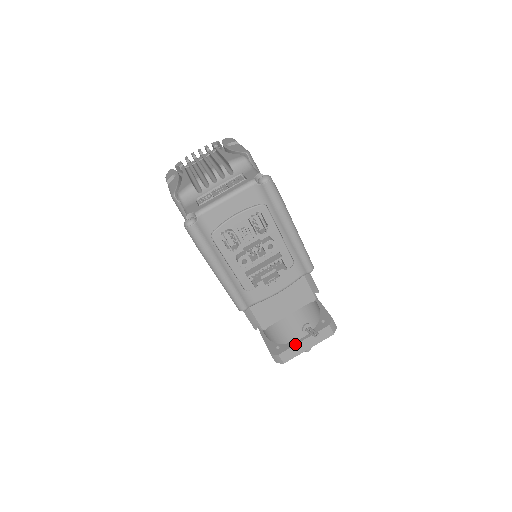
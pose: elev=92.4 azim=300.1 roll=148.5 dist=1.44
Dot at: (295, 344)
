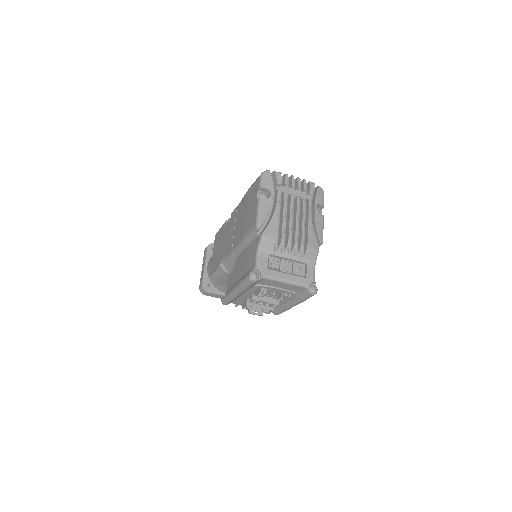
Dot at: (221, 294)
